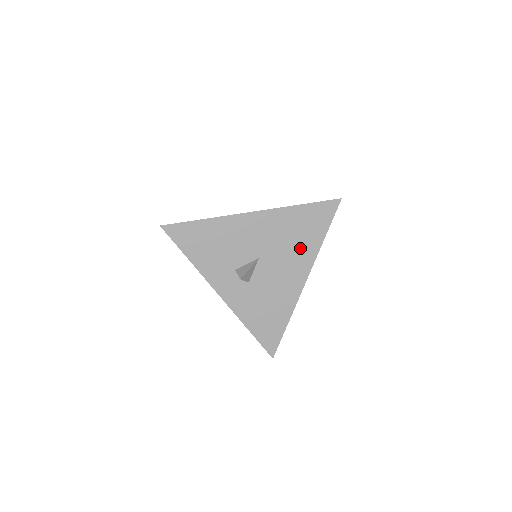
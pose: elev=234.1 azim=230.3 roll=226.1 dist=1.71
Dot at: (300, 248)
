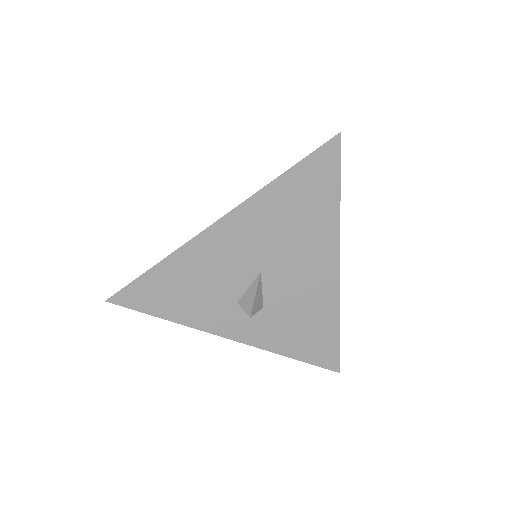
Dot at: (311, 232)
